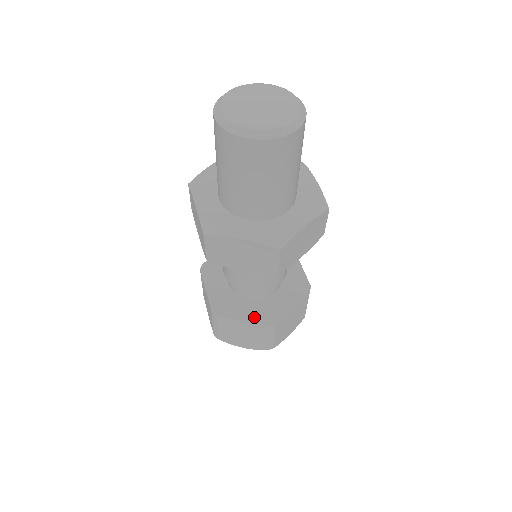
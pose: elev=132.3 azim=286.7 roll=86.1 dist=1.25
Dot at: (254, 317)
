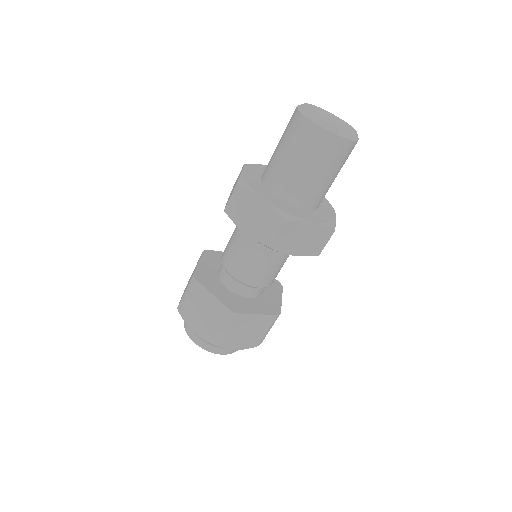
Dot at: (264, 310)
